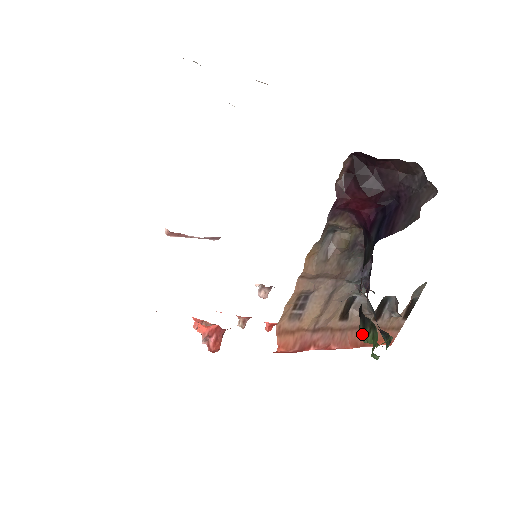
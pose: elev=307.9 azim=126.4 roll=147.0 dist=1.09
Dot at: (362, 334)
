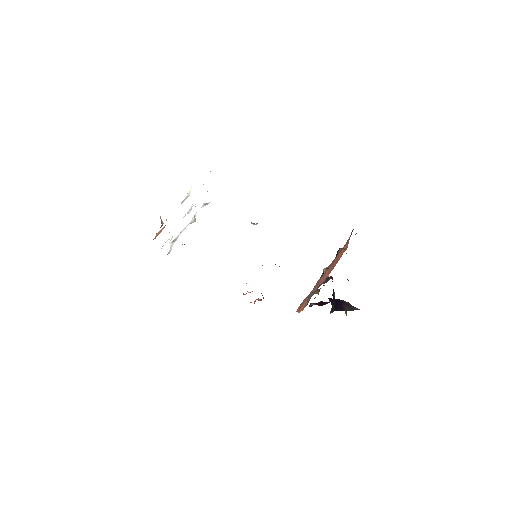
Dot at: occluded
